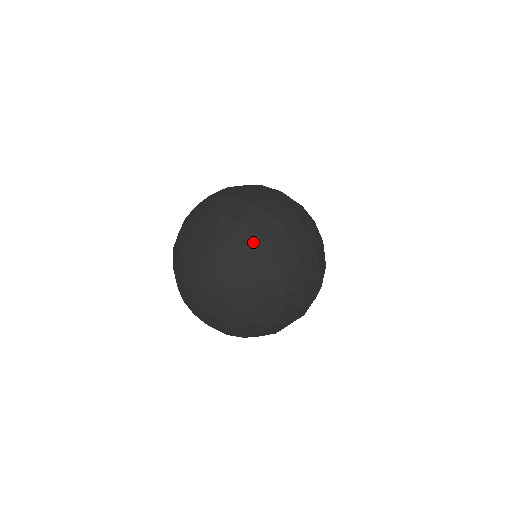
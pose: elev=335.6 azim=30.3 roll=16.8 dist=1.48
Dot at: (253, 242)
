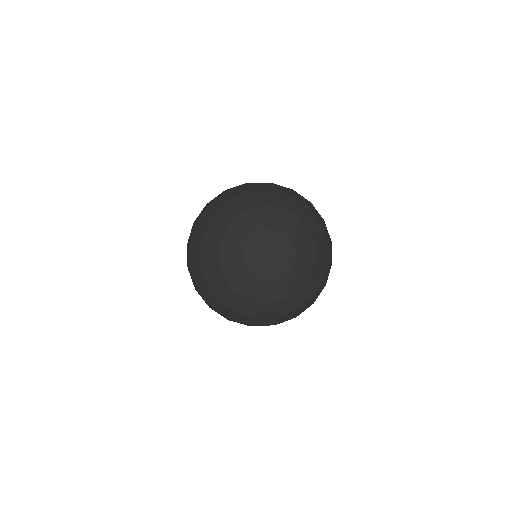
Dot at: (293, 201)
